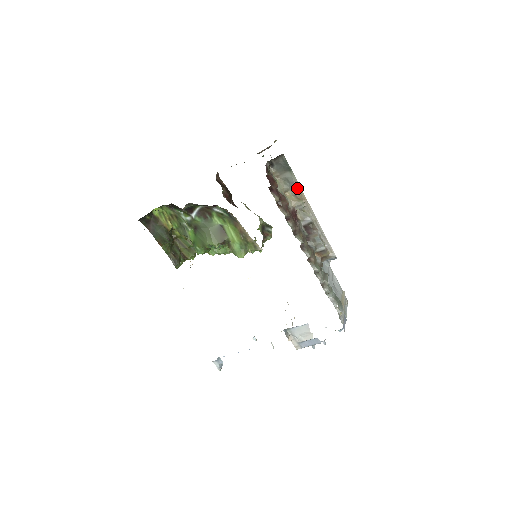
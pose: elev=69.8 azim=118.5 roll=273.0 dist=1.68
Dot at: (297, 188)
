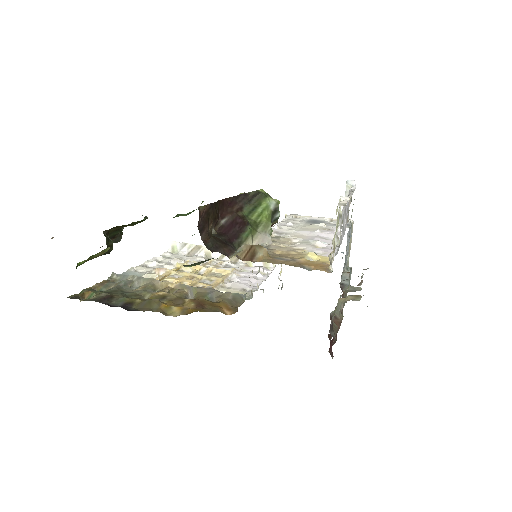
Dot at: occluded
